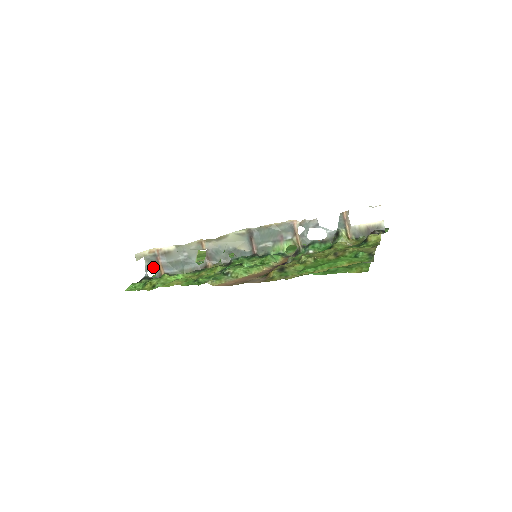
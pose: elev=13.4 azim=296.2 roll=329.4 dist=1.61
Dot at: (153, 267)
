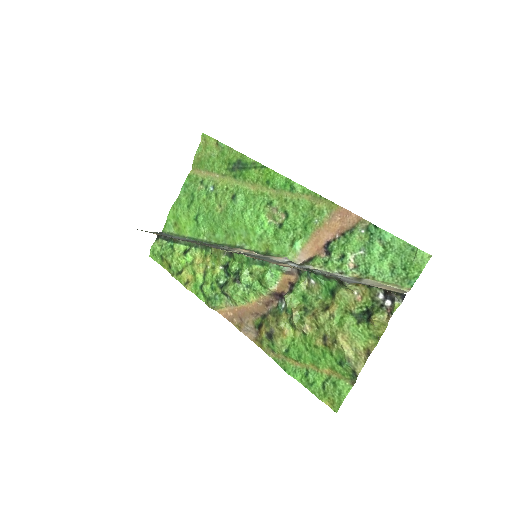
Dot at: occluded
